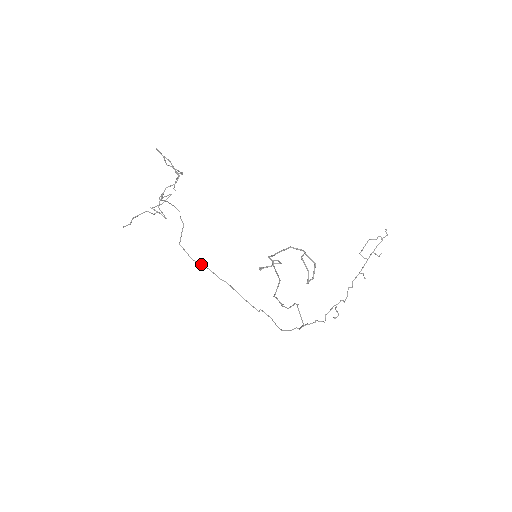
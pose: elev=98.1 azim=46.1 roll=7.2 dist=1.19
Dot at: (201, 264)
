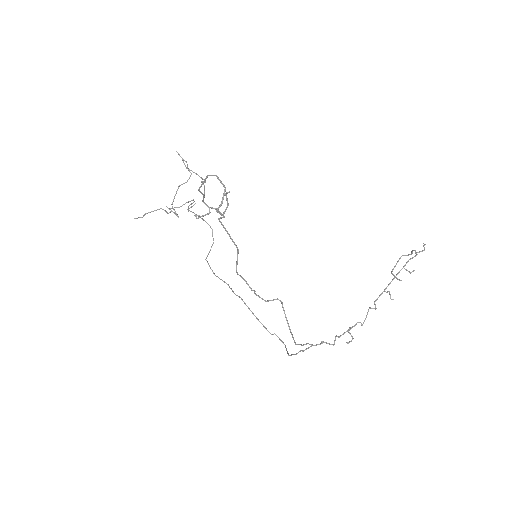
Dot at: (221, 279)
